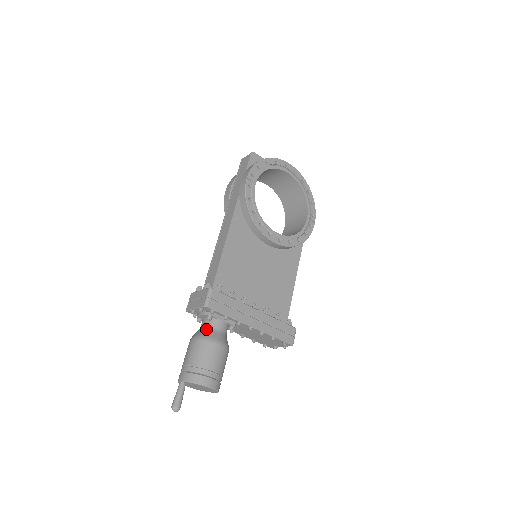
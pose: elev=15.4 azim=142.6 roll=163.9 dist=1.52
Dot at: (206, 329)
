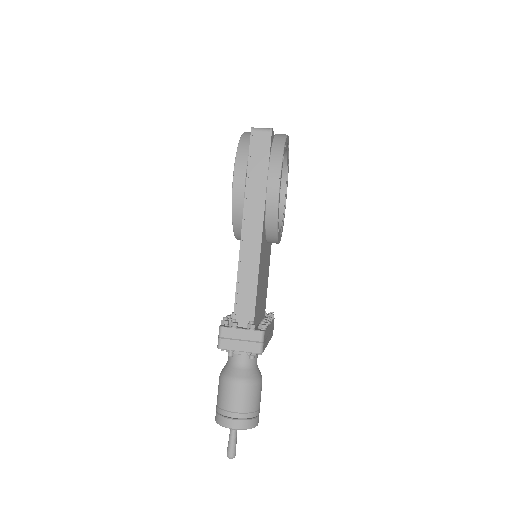
Dot at: (248, 368)
